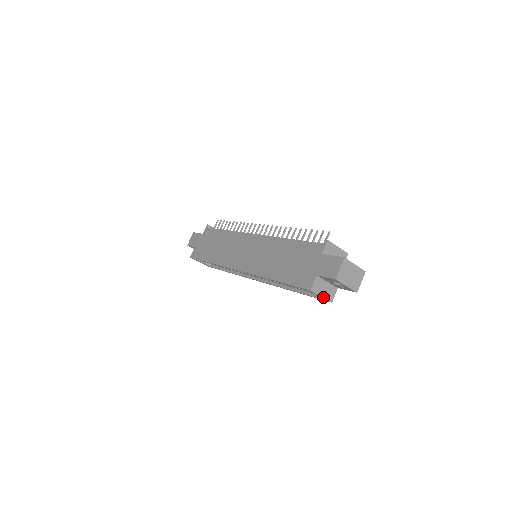
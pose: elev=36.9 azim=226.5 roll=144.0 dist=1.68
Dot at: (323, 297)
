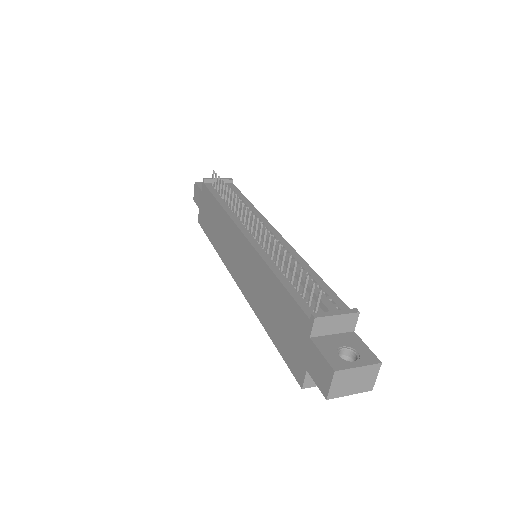
Dot at: occluded
